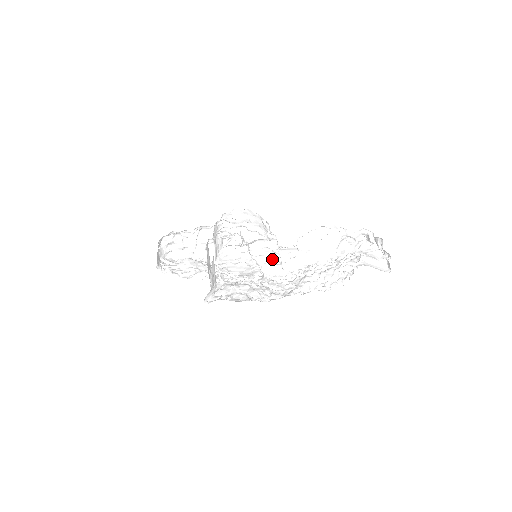
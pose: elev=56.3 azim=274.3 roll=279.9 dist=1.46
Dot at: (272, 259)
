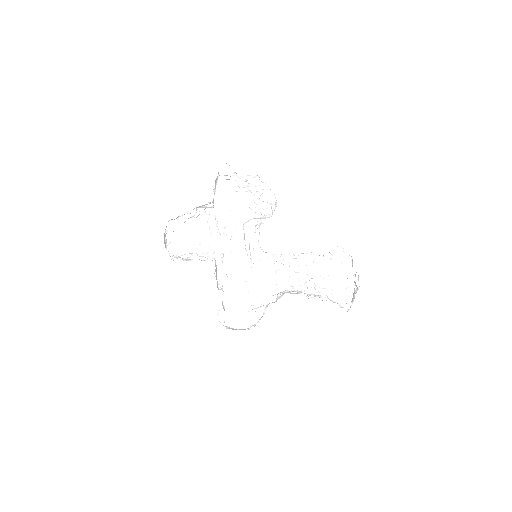
Dot at: occluded
